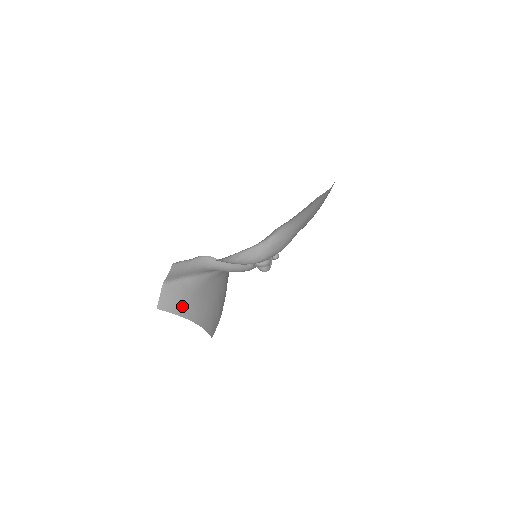
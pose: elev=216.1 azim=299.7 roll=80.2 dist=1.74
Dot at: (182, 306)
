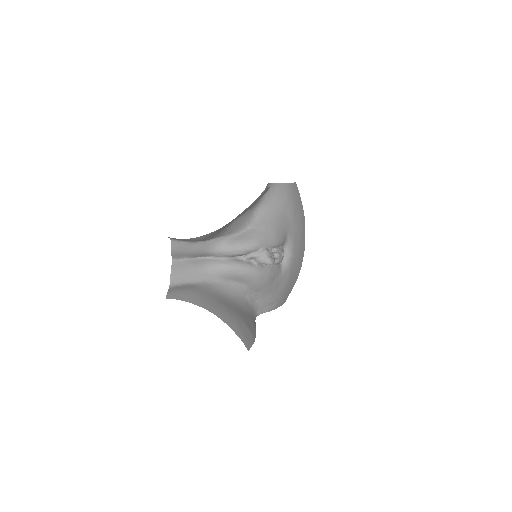
Dot at: (193, 298)
